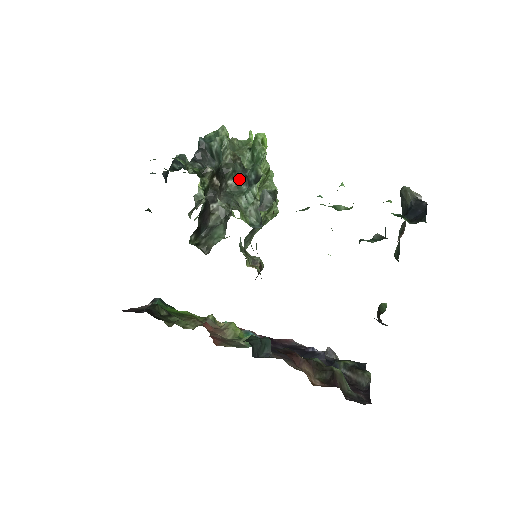
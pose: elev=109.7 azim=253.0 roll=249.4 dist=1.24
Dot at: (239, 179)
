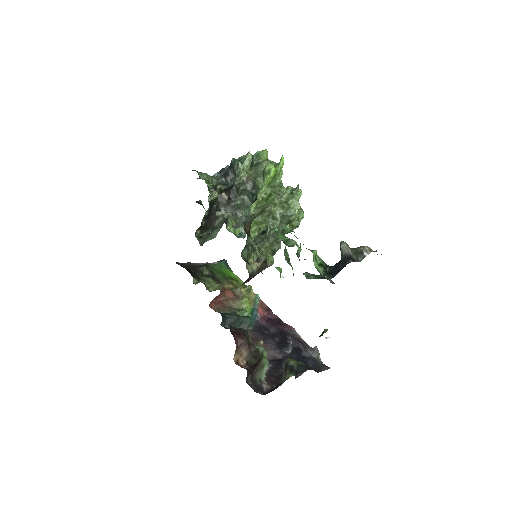
Dot at: (249, 196)
